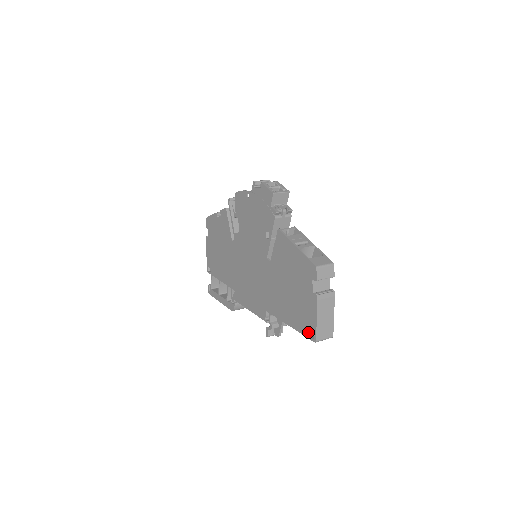
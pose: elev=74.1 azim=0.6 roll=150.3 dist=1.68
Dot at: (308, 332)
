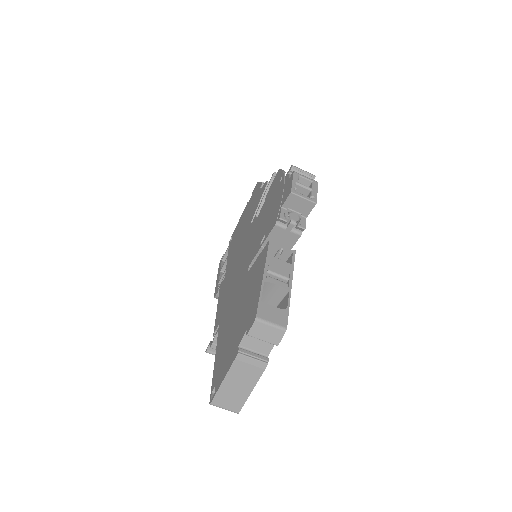
Dot at: (214, 385)
